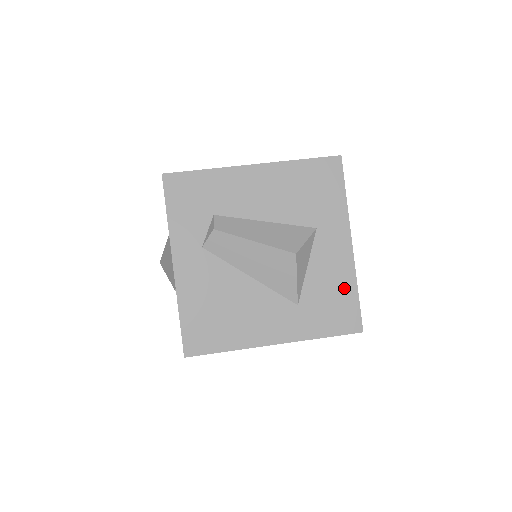
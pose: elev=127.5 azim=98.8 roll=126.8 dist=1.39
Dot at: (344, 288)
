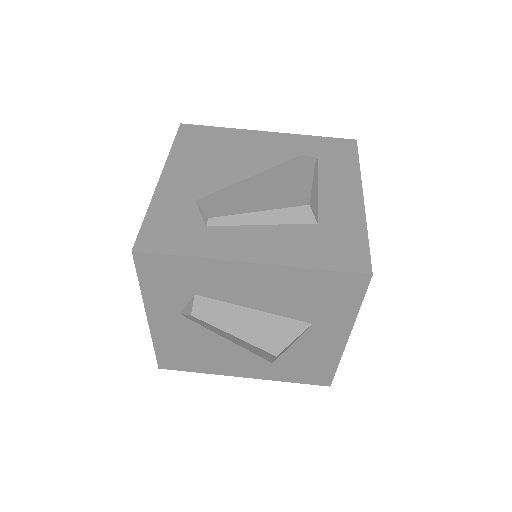
Dot at: (324, 363)
